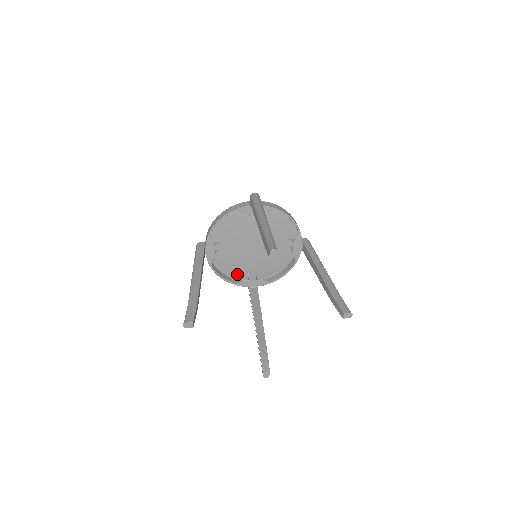
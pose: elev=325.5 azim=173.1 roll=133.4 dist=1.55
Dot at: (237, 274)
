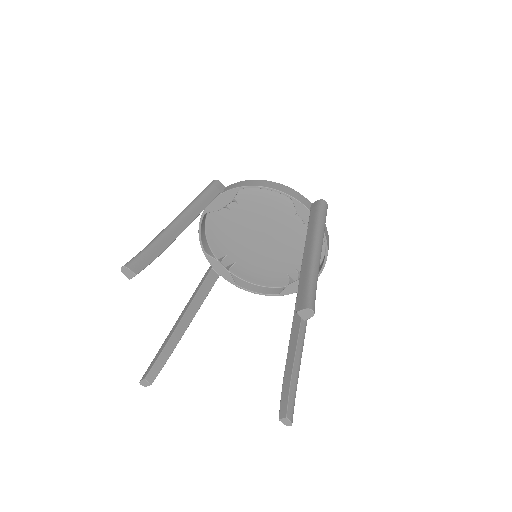
Dot at: (277, 281)
